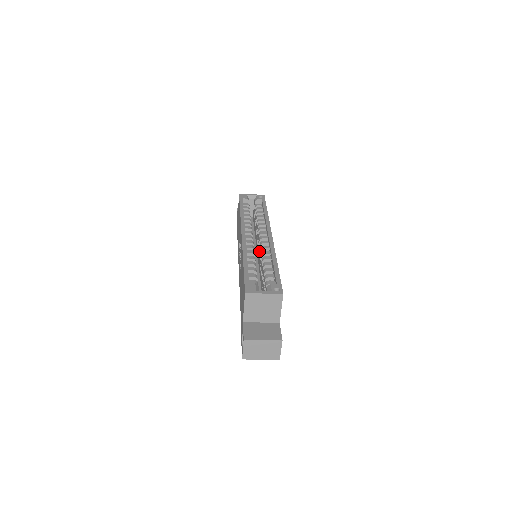
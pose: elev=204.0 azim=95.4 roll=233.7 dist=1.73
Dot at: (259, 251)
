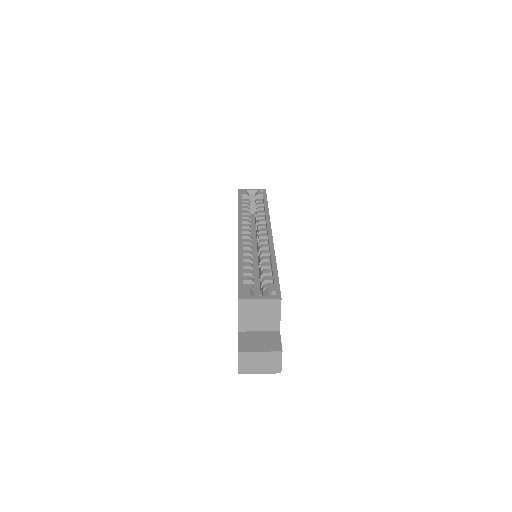
Dot at: (258, 250)
